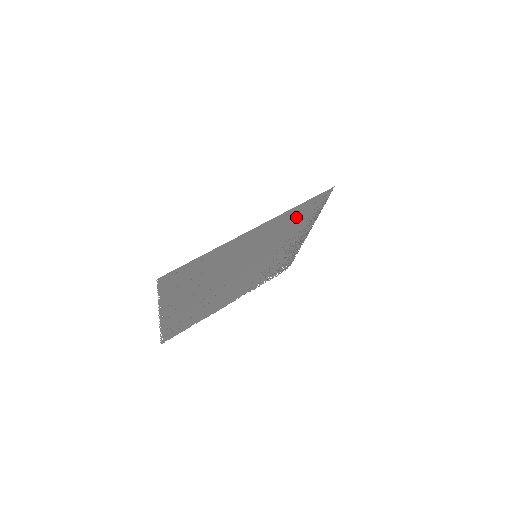
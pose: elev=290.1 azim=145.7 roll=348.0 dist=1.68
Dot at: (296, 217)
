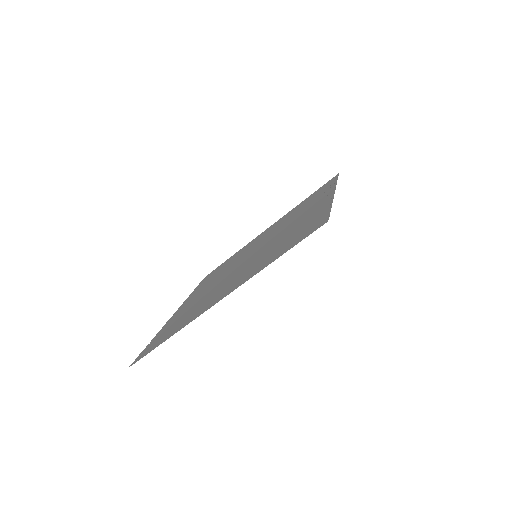
Dot at: (284, 245)
